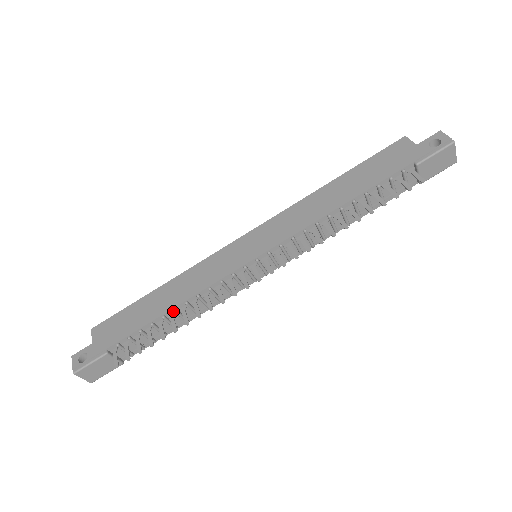
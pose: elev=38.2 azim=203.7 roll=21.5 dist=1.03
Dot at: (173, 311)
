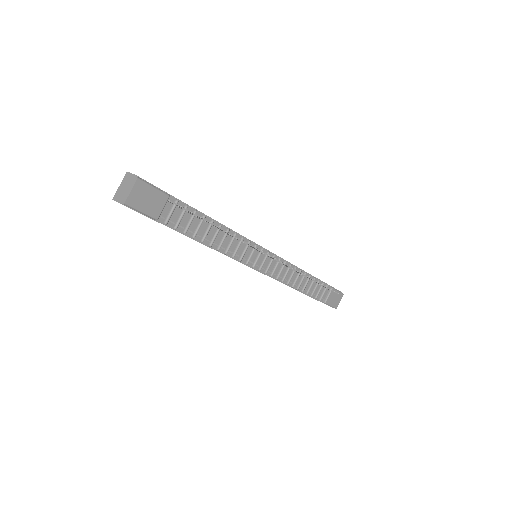
Dot at: (218, 225)
